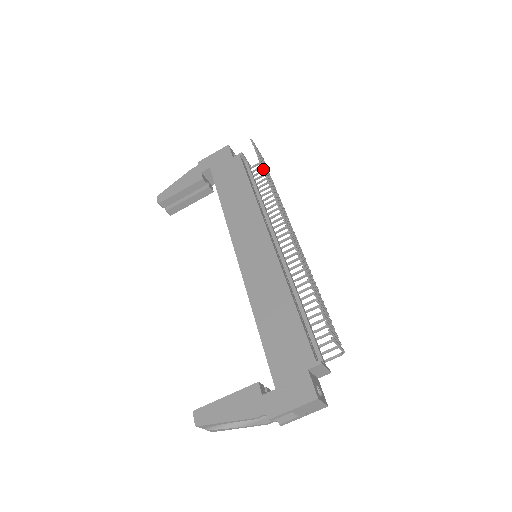
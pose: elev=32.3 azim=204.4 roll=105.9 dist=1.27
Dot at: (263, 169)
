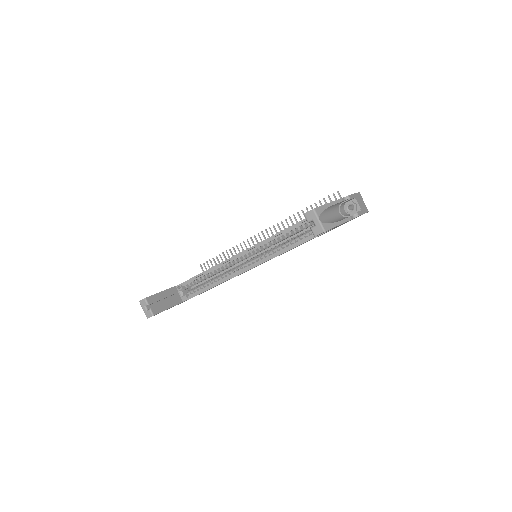
Dot at: (223, 254)
